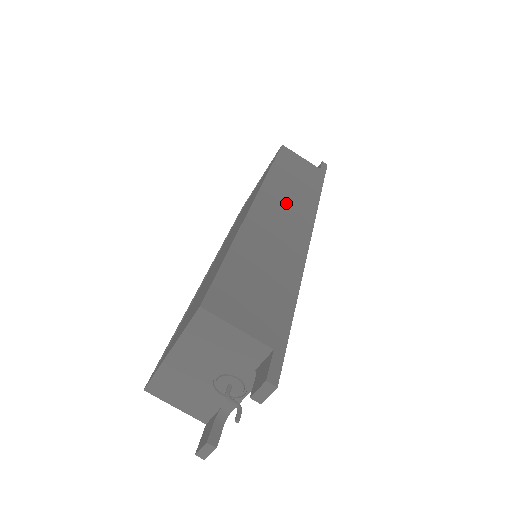
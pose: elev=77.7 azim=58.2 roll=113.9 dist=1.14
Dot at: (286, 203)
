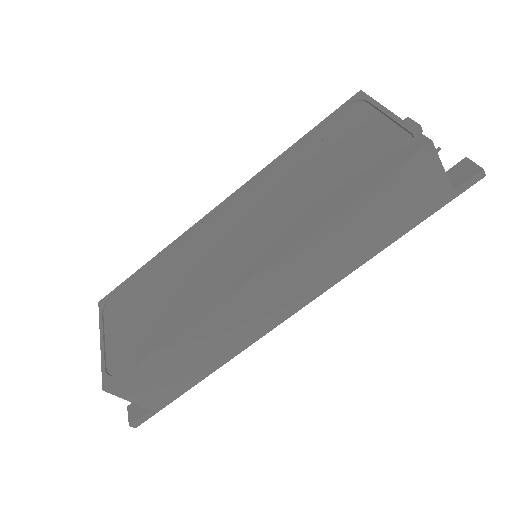
Dot at: (303, 273)
